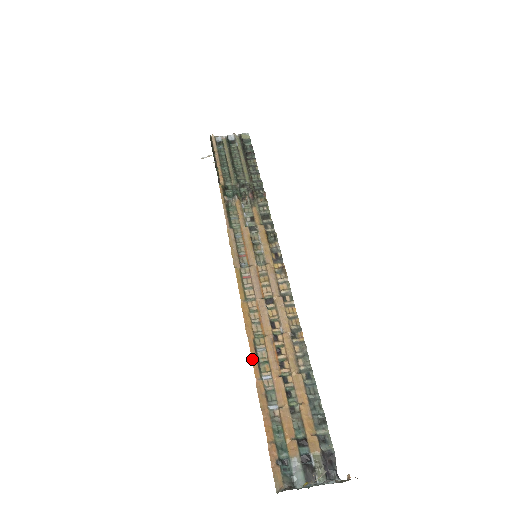
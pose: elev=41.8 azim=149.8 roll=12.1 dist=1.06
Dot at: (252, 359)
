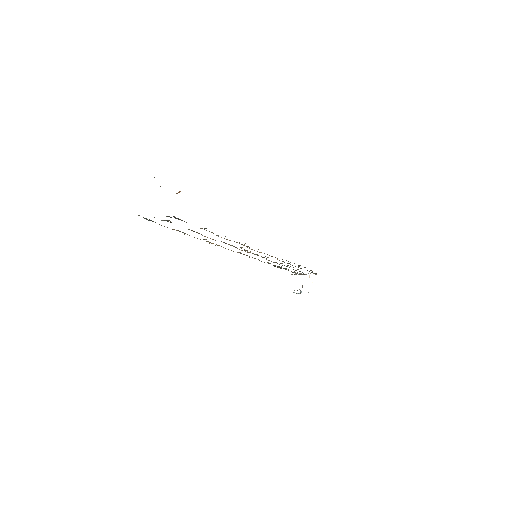
Dot at: occluded
